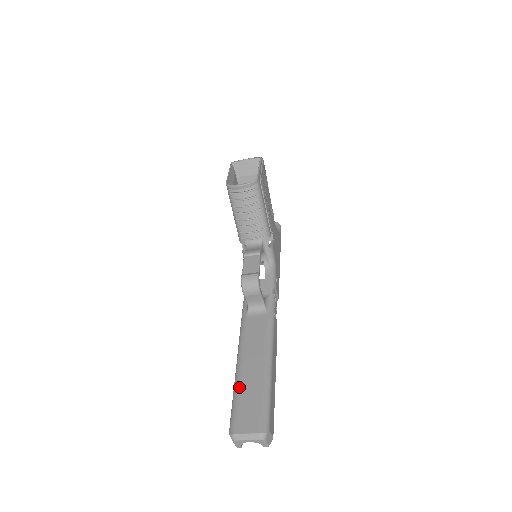
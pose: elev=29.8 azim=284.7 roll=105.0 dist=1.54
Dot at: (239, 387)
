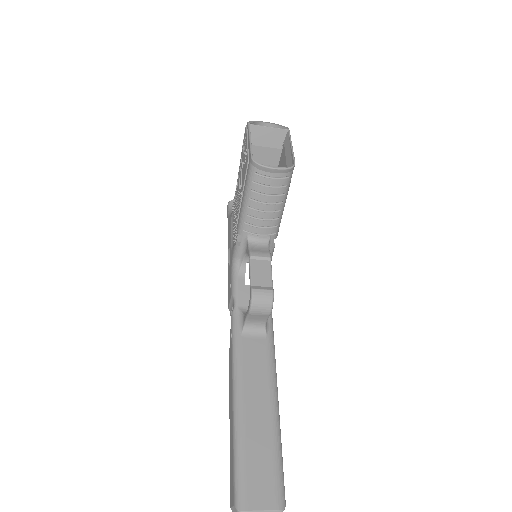
Dot at: (244, 441)
